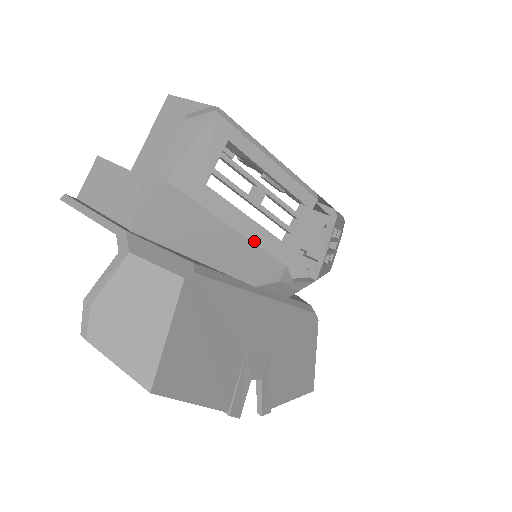
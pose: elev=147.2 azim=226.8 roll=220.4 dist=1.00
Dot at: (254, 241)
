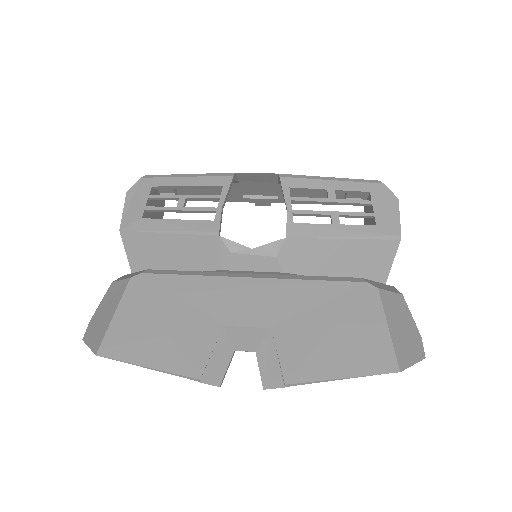
Dot at: (185, 233)
